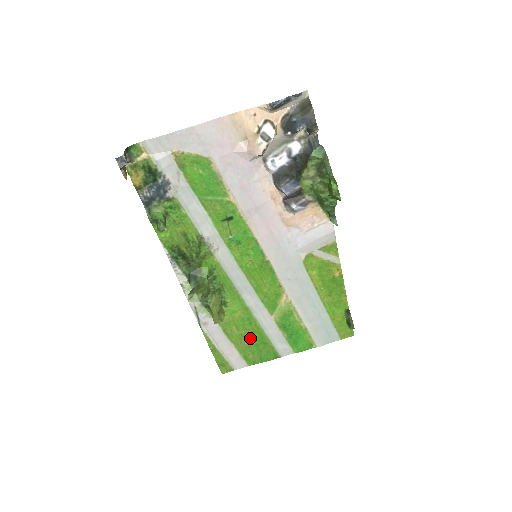
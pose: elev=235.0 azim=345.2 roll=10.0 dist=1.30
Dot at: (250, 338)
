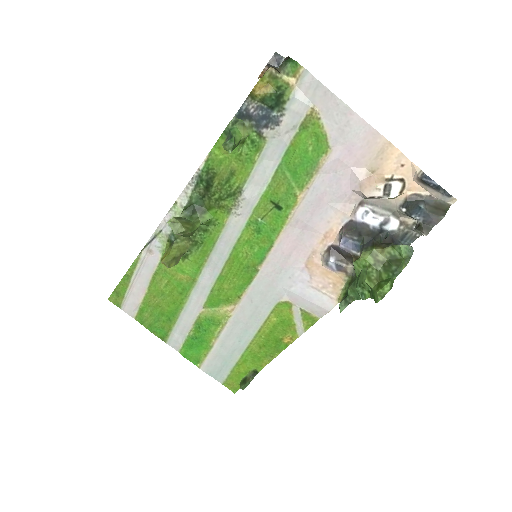
Dot at: (165, 302)
